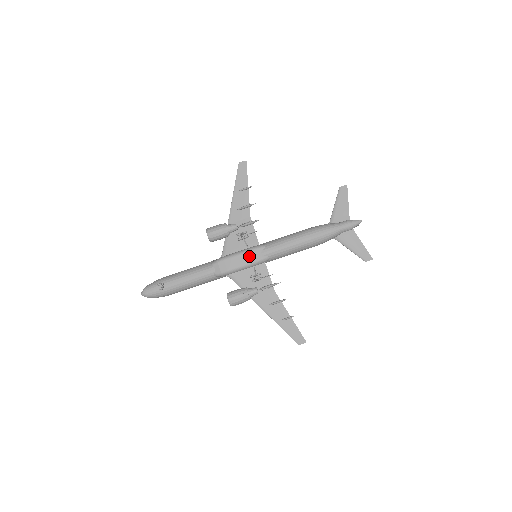
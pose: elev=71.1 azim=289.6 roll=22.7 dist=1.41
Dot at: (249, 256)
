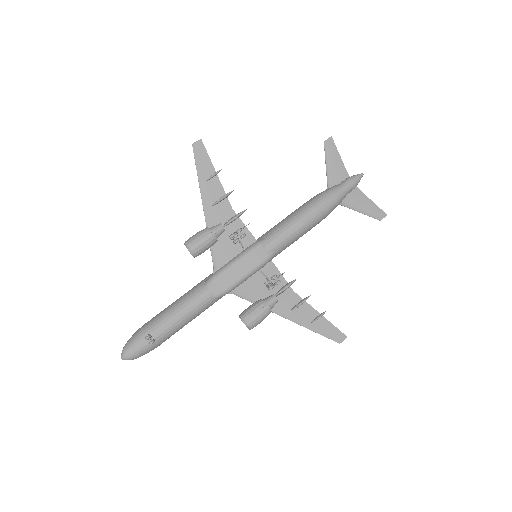
Dot at: (251, 259)
